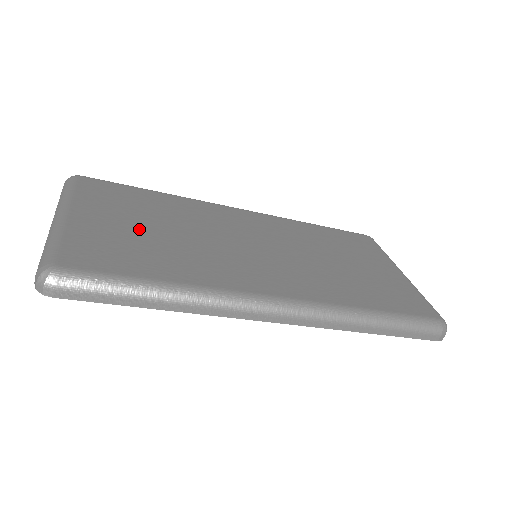
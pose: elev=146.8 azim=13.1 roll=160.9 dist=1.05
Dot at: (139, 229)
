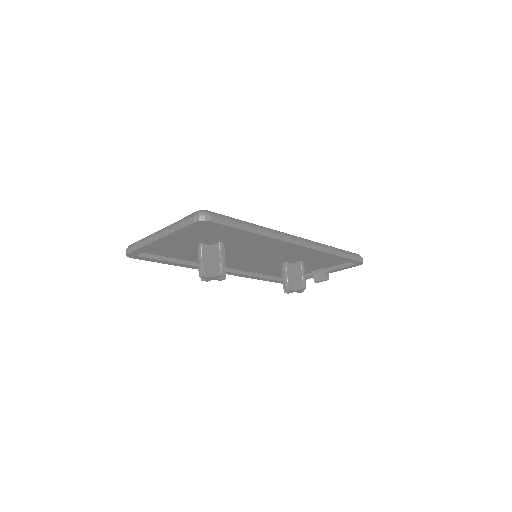
Dot at: occluded
